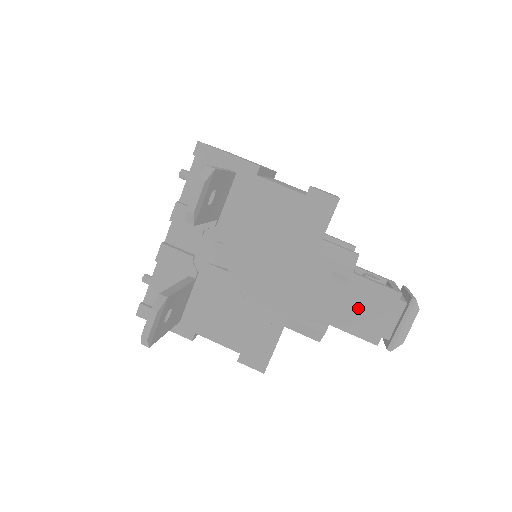
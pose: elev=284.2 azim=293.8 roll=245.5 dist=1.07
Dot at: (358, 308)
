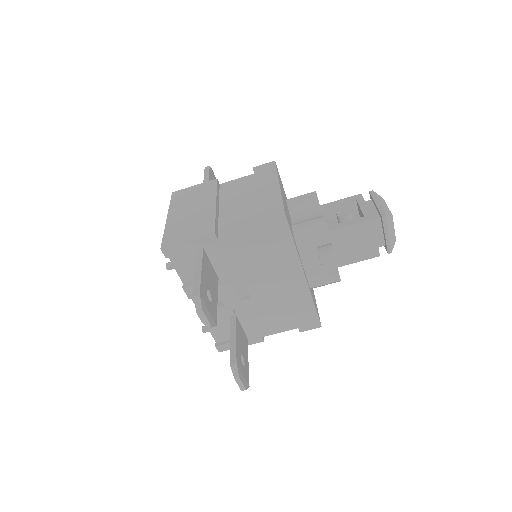
Dot at: (350, 246)
